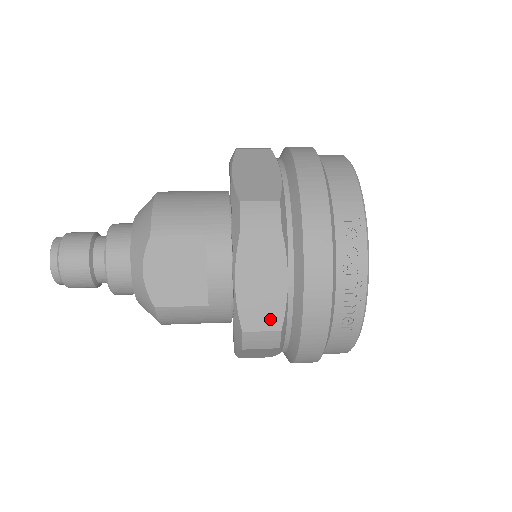
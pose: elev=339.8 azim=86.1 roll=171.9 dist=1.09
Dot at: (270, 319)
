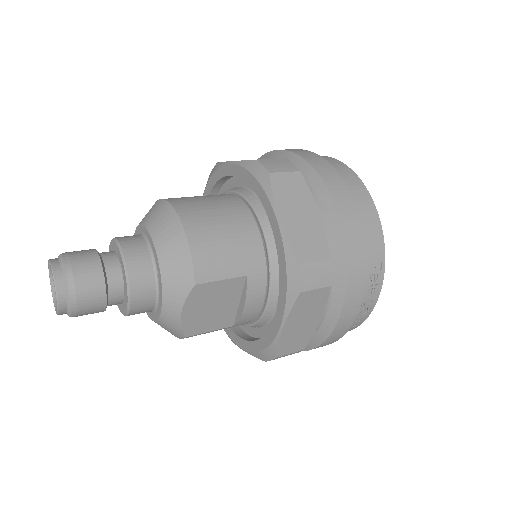
Dot at: (299, 345)
